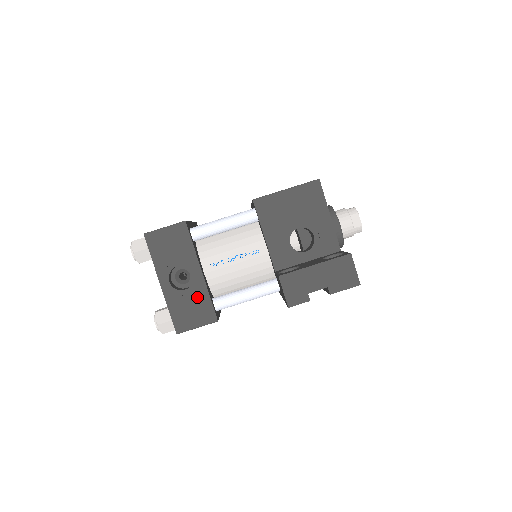
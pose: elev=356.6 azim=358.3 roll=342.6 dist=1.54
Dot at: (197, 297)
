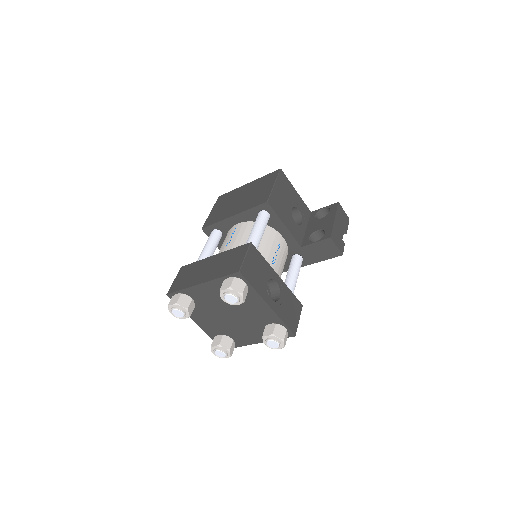
Dot at: (287, 297)
